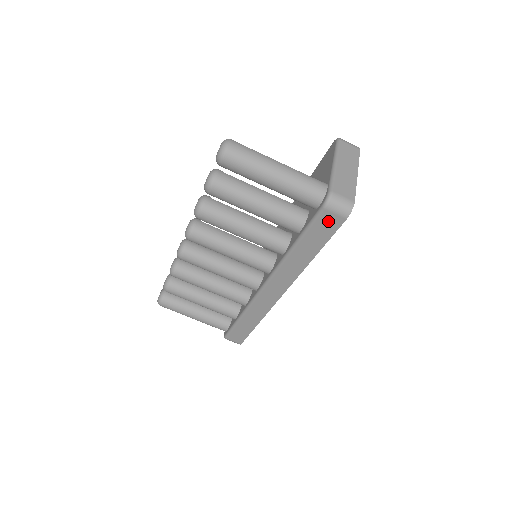
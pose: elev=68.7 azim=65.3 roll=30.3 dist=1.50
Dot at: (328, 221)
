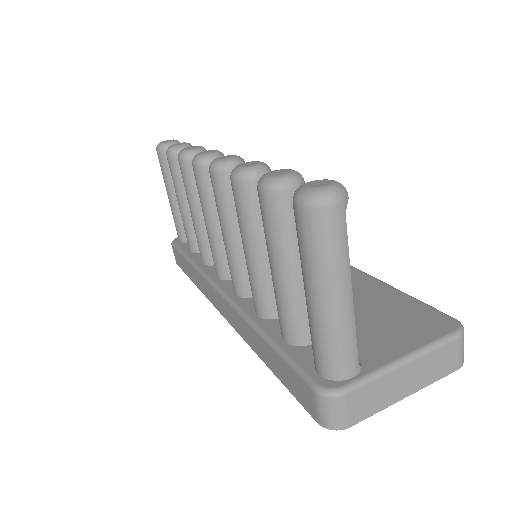
Dot at: (304, 393)
